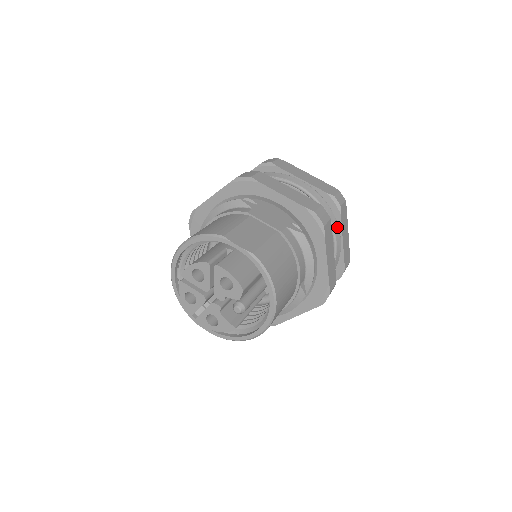
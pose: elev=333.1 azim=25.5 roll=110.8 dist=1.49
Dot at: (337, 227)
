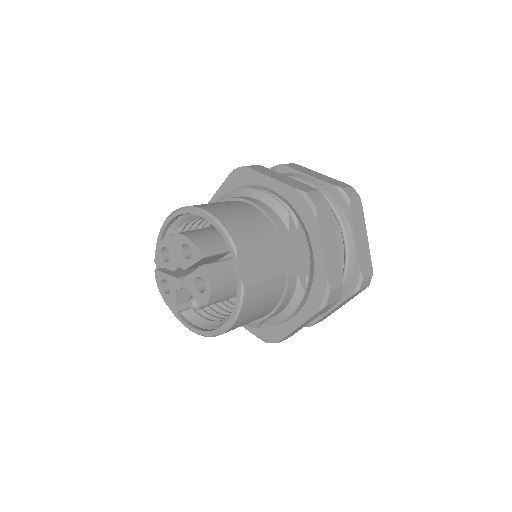
Dot at: (339, 300)
